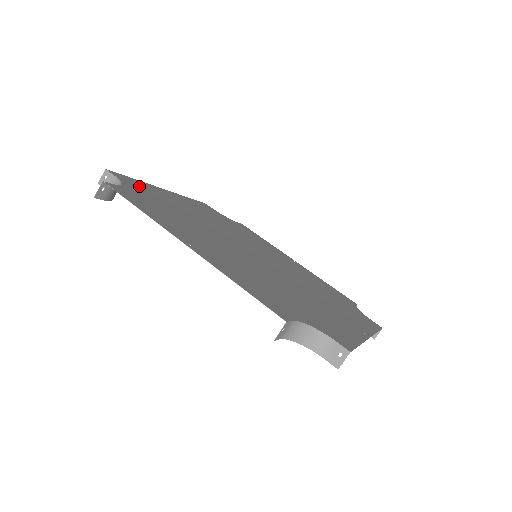
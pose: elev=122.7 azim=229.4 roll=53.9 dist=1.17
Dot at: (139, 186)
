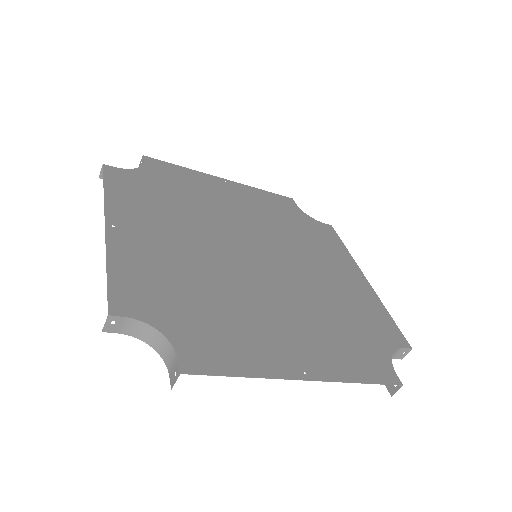
Dot at: (170, 172)
